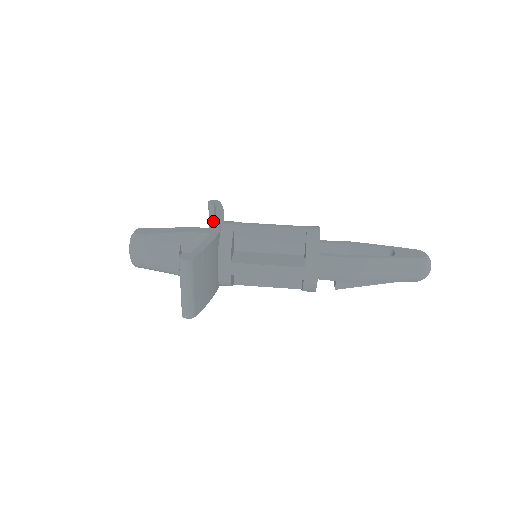
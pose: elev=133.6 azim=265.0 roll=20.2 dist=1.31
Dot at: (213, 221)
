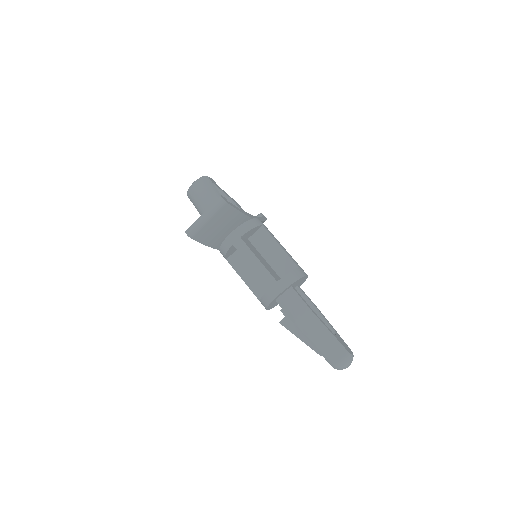
Dot at: occluded
